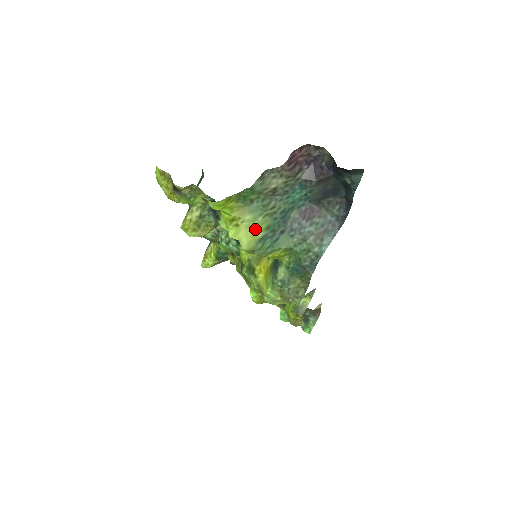
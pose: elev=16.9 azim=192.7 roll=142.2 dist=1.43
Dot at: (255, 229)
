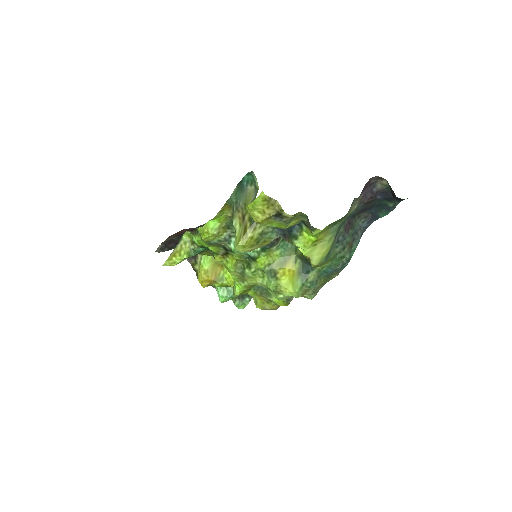
Dot at: (328, 247)
